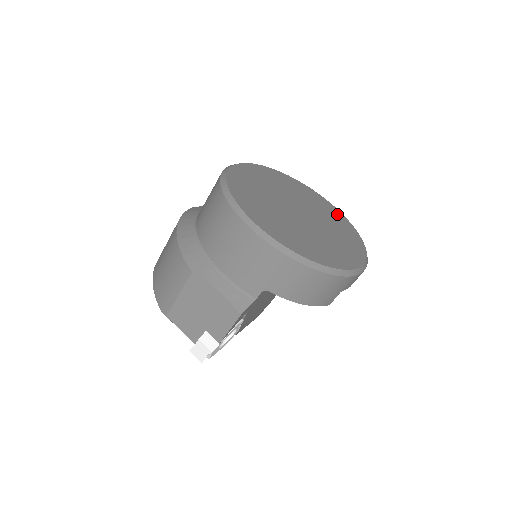
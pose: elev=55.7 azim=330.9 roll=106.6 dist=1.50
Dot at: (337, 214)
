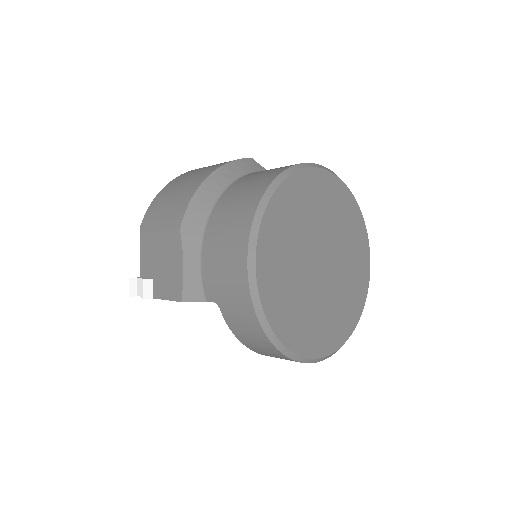
Dot at: (362, 285)
